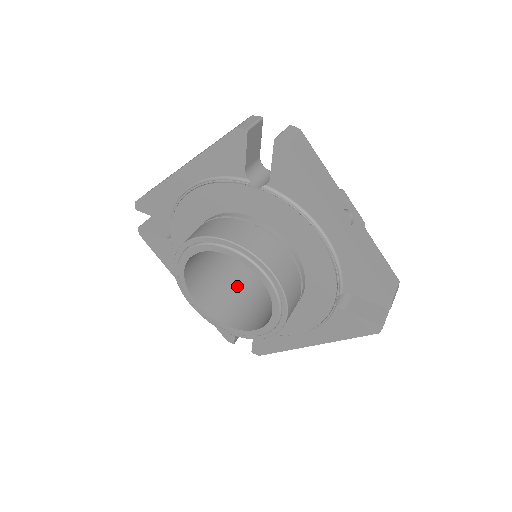
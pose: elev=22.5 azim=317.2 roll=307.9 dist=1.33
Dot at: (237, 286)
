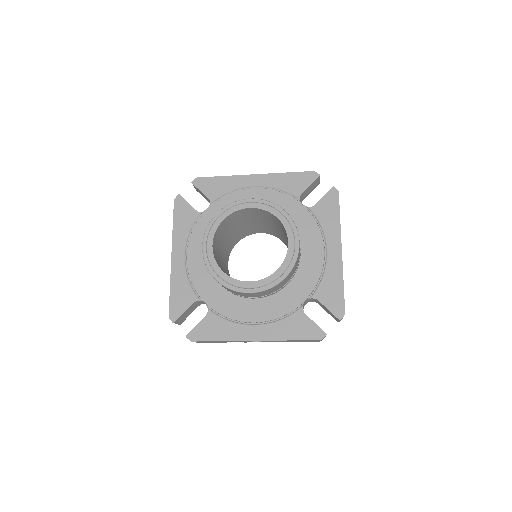
Dot at: occluded
